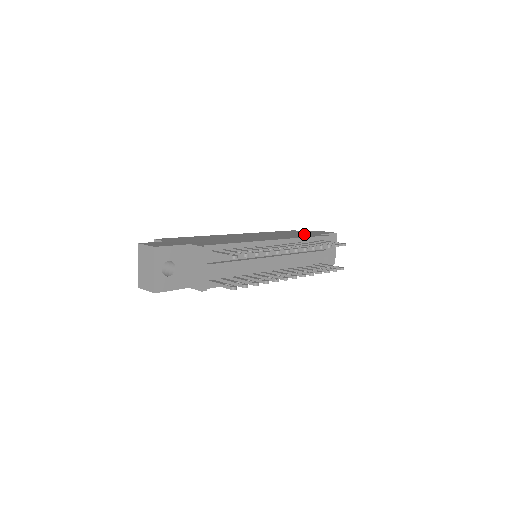
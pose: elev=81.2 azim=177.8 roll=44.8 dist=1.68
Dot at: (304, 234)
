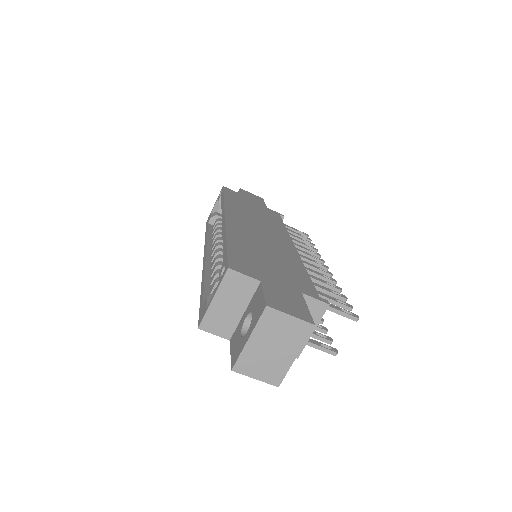
Dot at: (263, 210)
